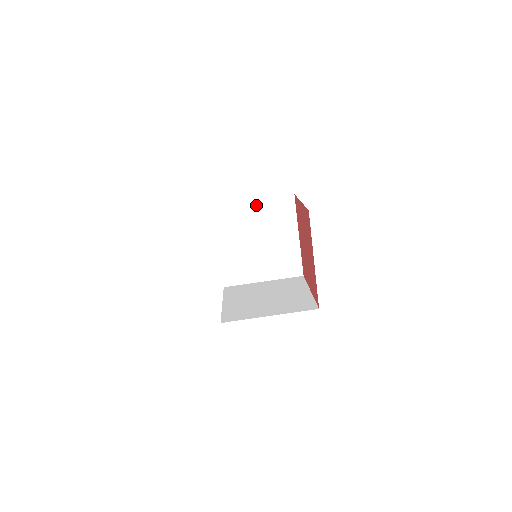
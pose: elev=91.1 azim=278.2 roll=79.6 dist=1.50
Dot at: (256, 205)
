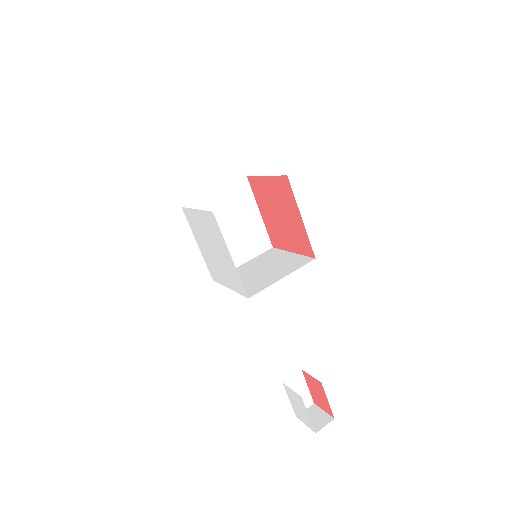
Dot at: (248, 263)
